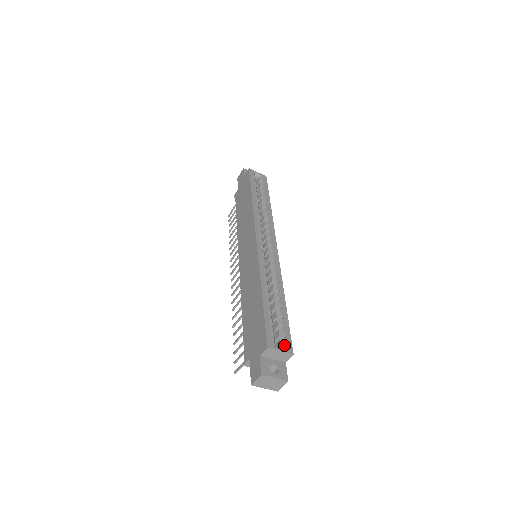
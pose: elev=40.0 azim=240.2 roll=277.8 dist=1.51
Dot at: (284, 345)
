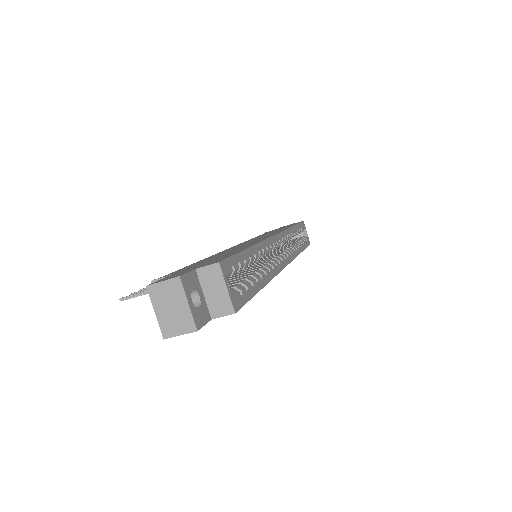
Dot at: (234, 293)
